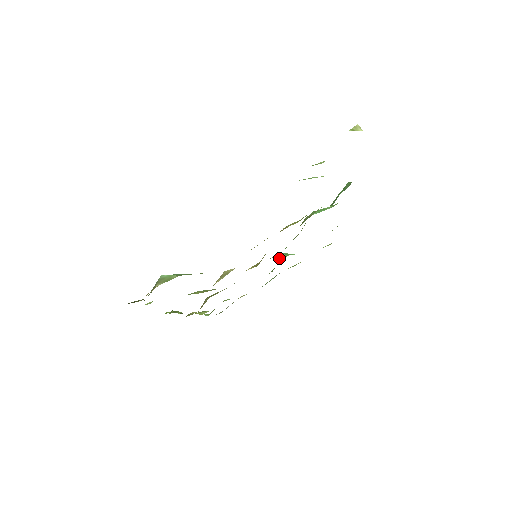
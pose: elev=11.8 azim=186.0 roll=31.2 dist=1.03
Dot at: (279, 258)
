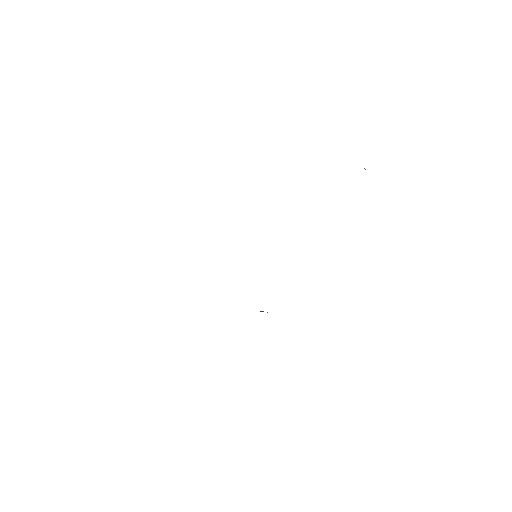
Dot at: (260, 311)
